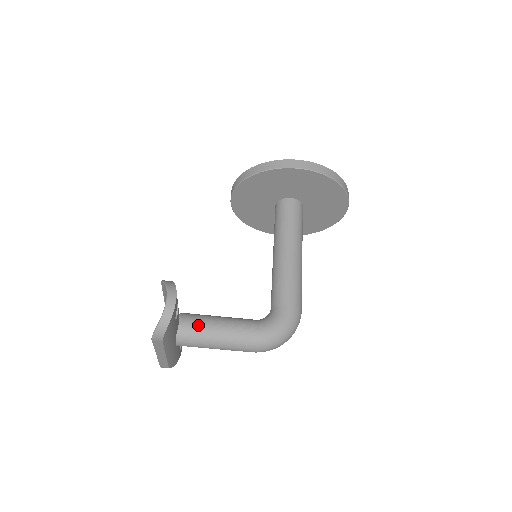
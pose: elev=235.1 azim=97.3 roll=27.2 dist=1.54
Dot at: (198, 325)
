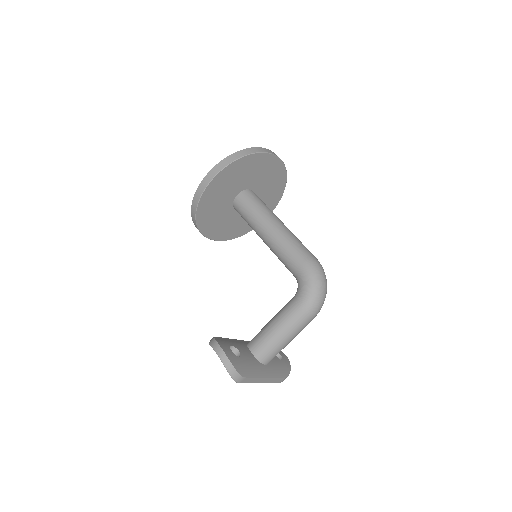
Dot at: (262, 341)
